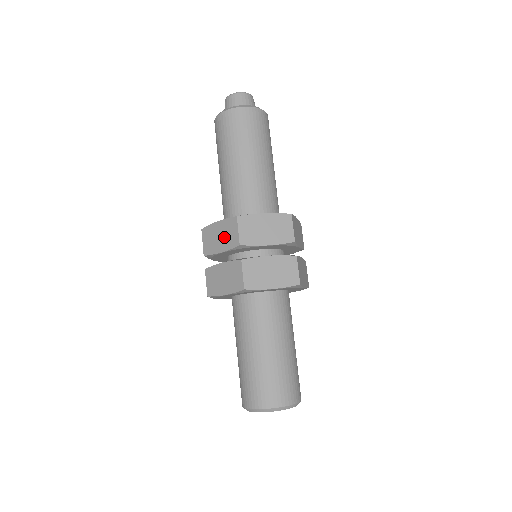
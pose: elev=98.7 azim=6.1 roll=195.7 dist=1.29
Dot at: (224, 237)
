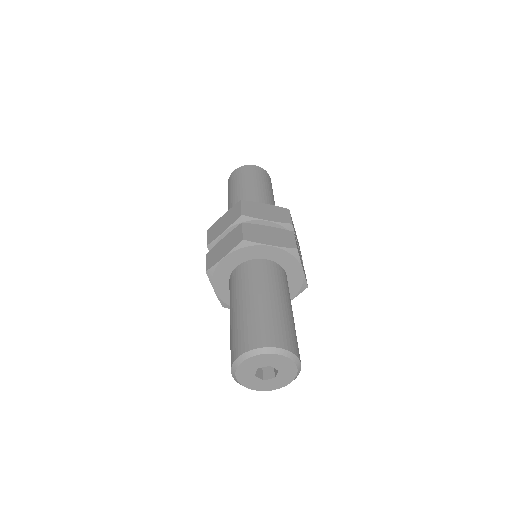
Dot at: occluded
